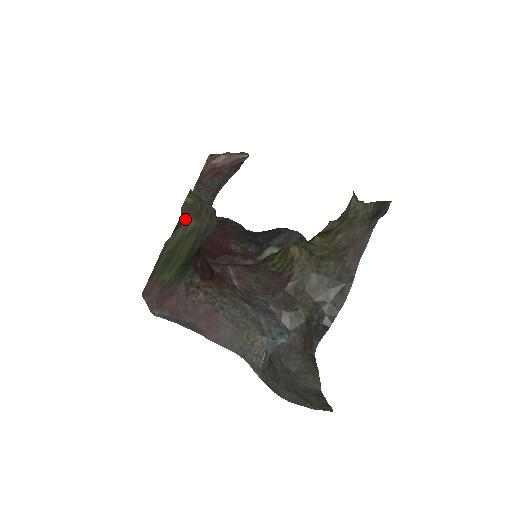
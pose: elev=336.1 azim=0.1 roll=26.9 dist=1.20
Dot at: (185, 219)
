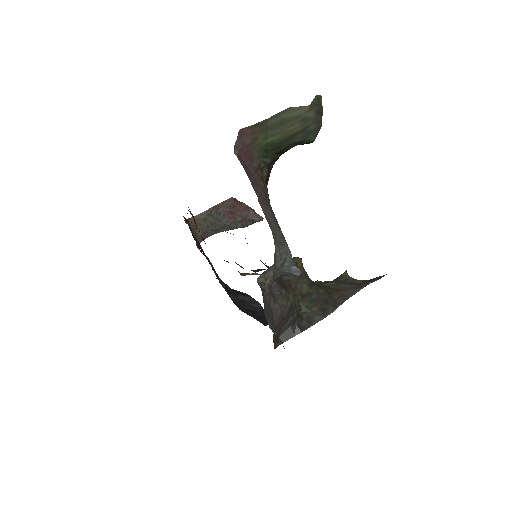
Dot at: (312, 105)
